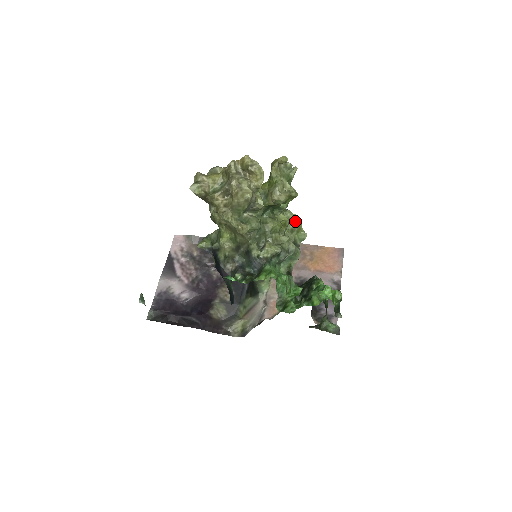
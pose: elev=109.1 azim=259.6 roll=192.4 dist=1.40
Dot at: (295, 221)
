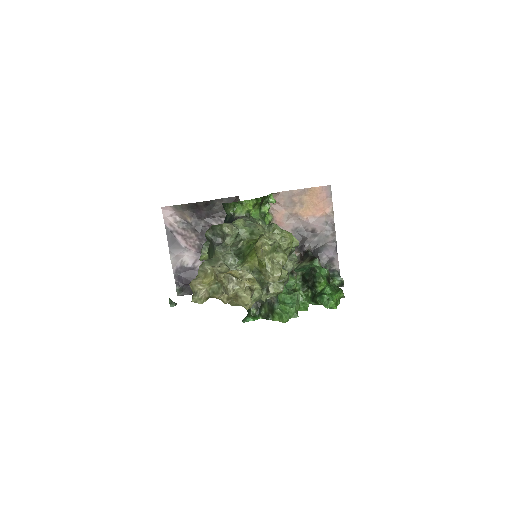
Dot at: (285, 239)
